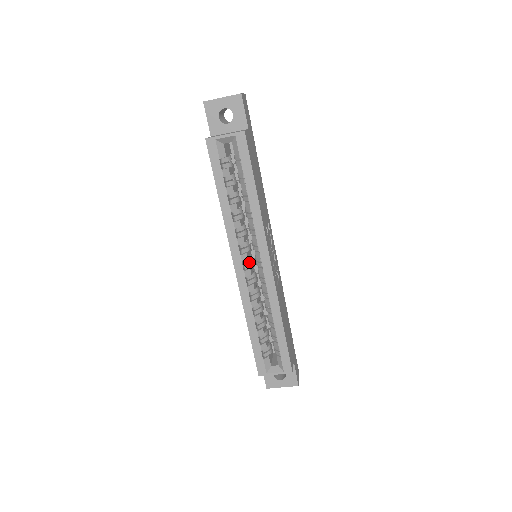
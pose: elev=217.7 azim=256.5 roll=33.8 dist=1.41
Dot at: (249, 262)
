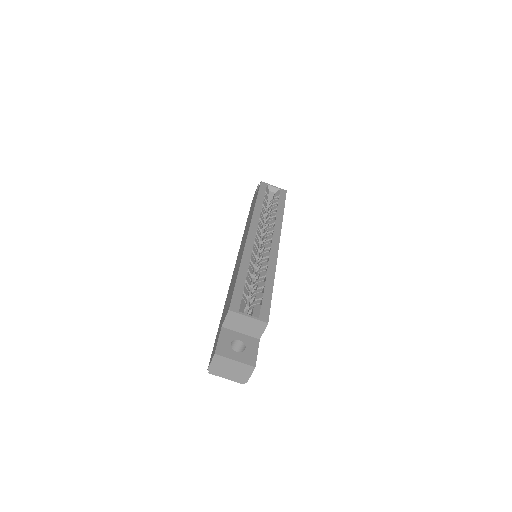
Dot at: occluded
